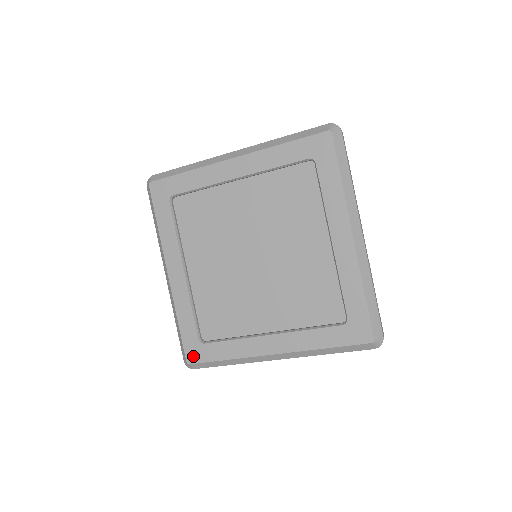
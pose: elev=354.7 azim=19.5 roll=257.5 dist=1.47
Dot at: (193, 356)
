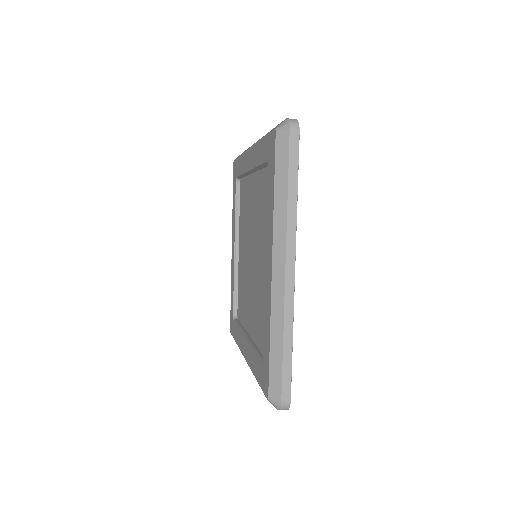
Dot at: (231, 327)
